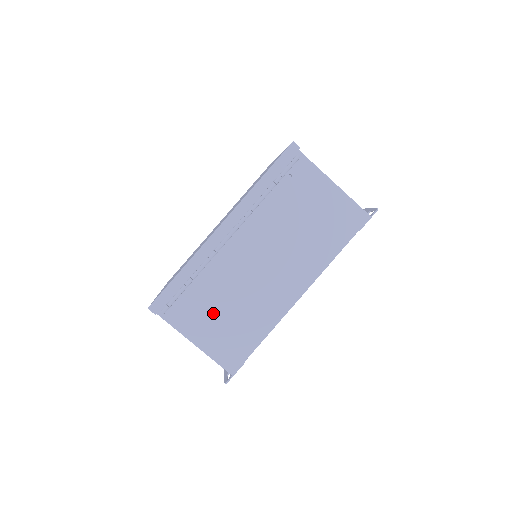
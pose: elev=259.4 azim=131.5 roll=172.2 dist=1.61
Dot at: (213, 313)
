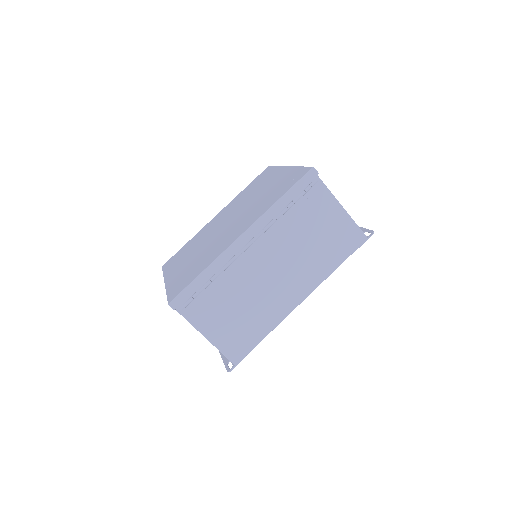
Dot at: (225, 312)
